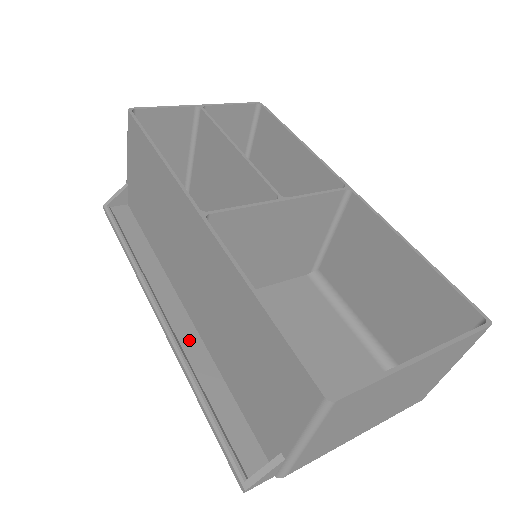
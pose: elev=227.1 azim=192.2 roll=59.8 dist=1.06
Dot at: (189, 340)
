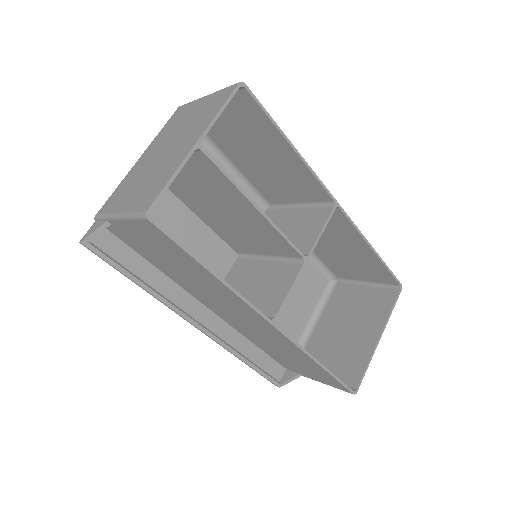
Dot at: (224, 331)
